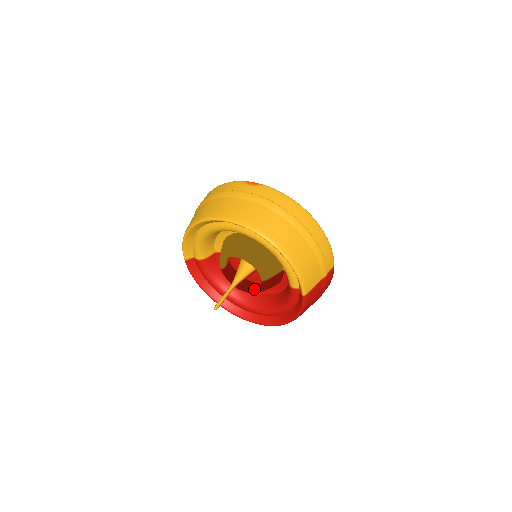
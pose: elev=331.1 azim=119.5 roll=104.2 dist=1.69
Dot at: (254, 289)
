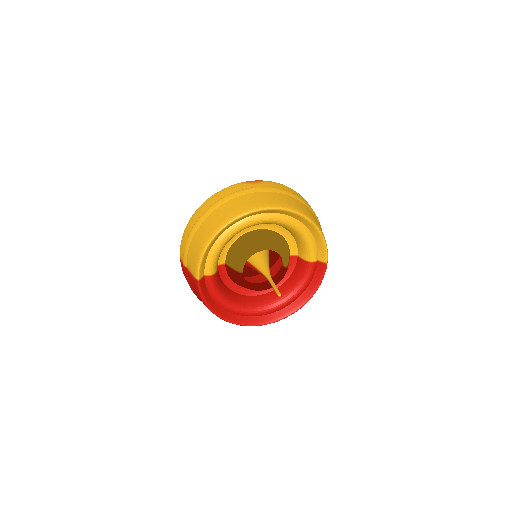
Dot at: occluded
